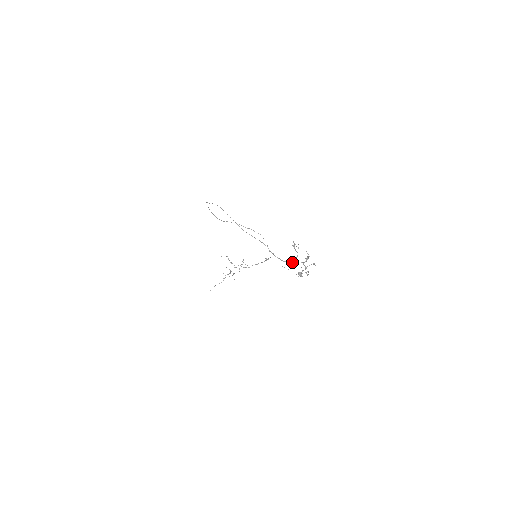
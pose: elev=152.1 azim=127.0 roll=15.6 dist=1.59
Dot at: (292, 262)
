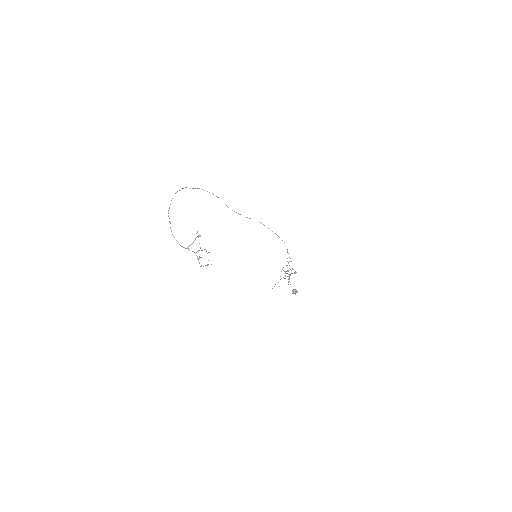
Dot at: (184, 247)
